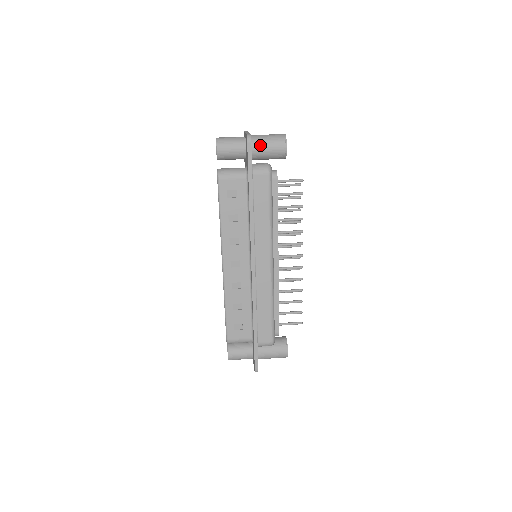
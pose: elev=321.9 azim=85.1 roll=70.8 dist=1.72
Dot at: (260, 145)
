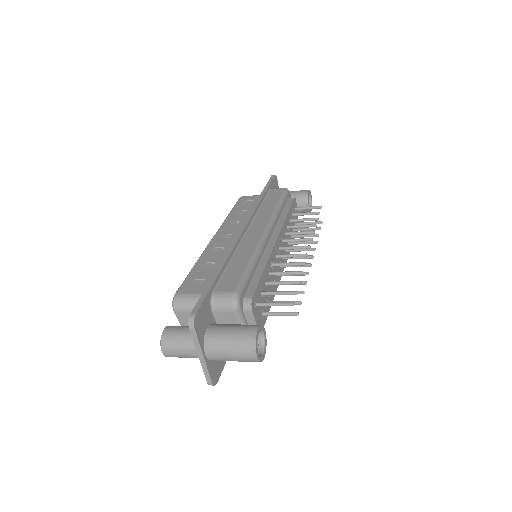
Dot at: occluded
